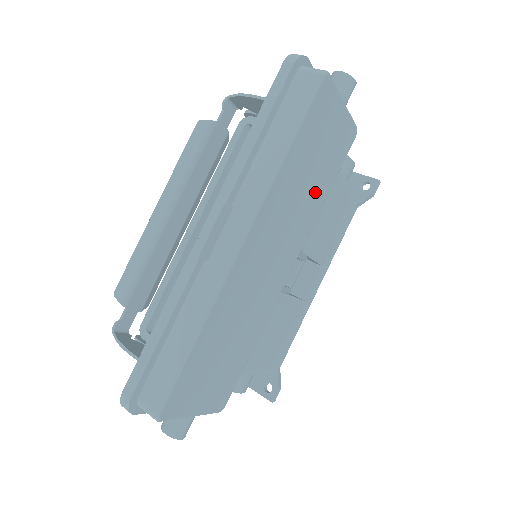
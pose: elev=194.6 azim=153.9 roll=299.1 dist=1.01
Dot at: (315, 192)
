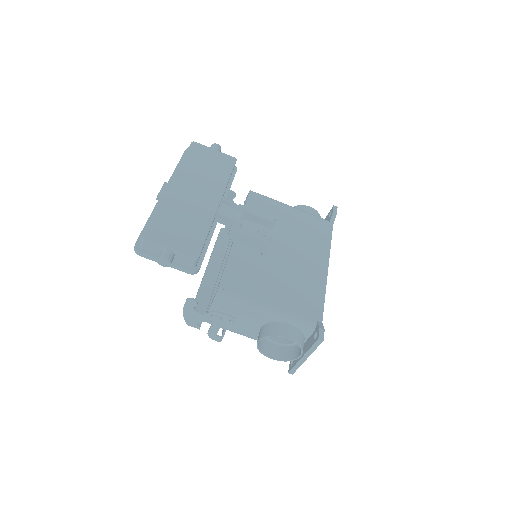
Dot at: (216, 175)
